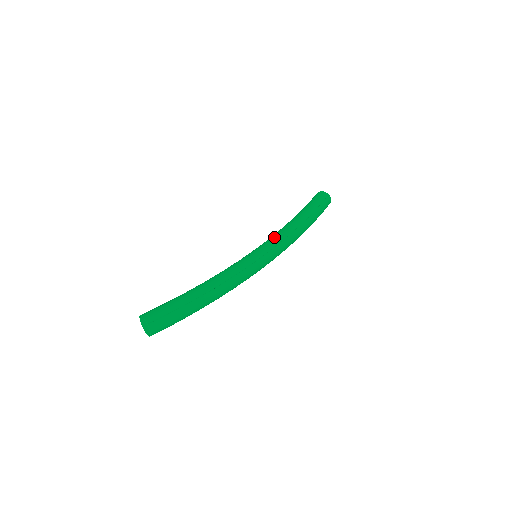
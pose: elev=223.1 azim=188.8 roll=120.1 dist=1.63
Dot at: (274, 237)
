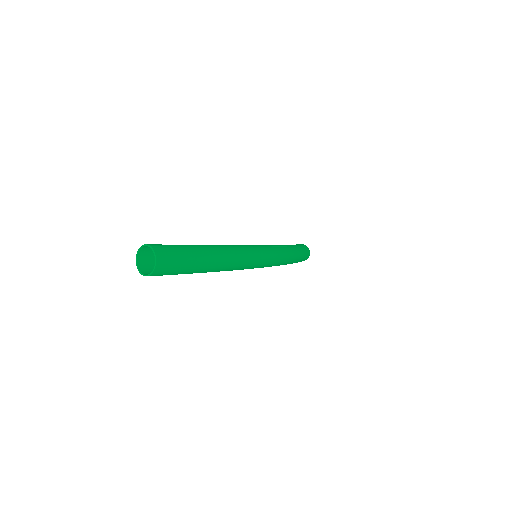
Dot at: occluded
